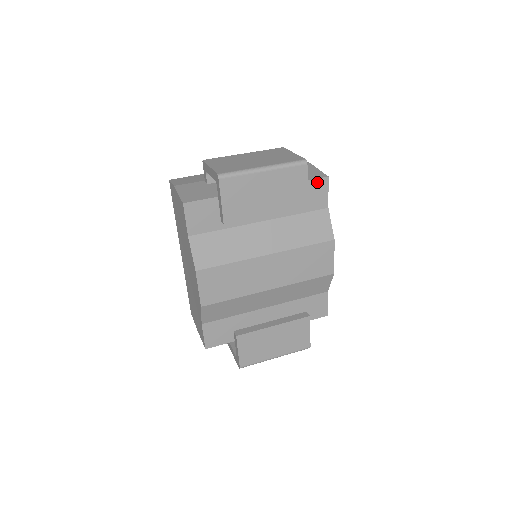
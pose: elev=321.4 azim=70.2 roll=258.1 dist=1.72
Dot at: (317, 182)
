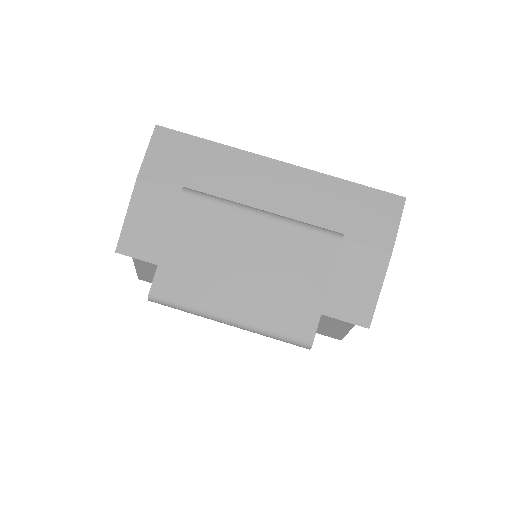
Dot at: (346, 321)
